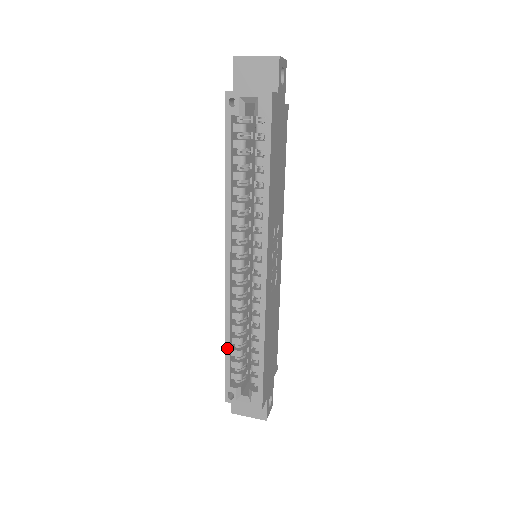
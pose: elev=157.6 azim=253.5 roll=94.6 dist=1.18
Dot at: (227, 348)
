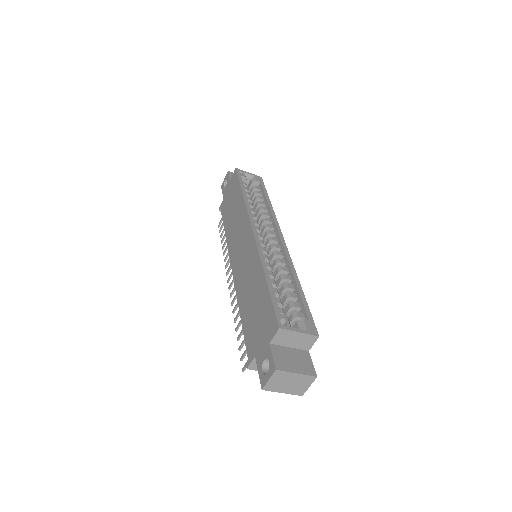
Dot at: (268, 280)
